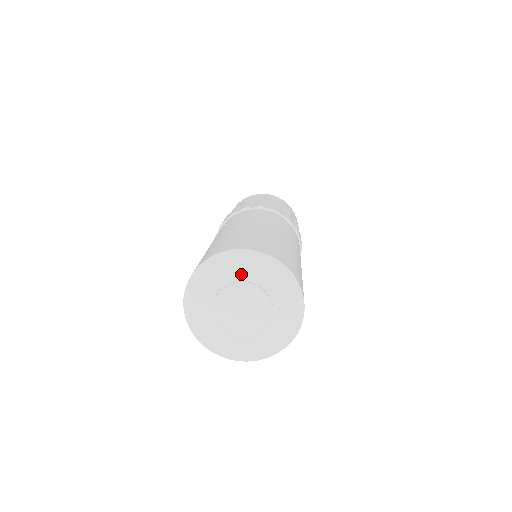
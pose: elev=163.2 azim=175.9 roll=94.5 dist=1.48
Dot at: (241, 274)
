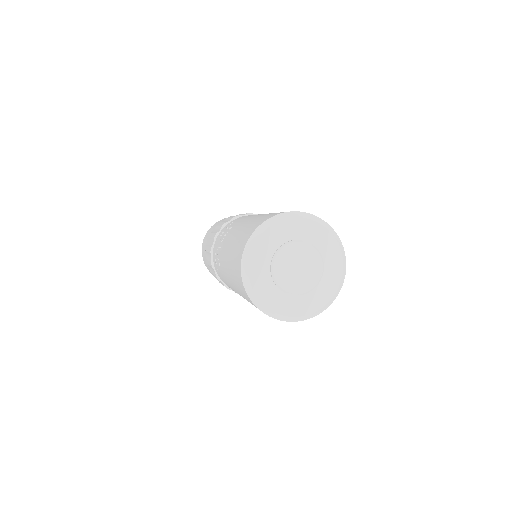
Dot at: (304, 233)
